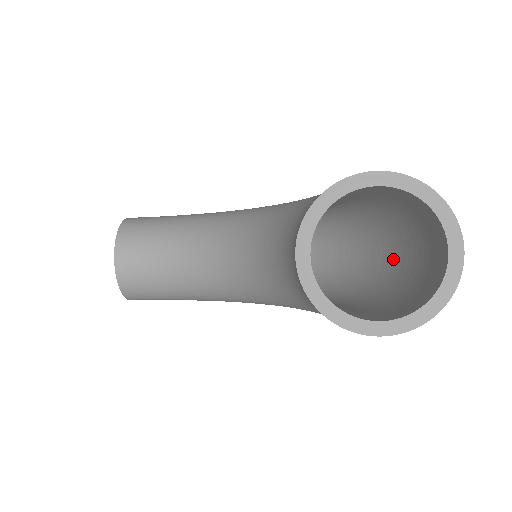
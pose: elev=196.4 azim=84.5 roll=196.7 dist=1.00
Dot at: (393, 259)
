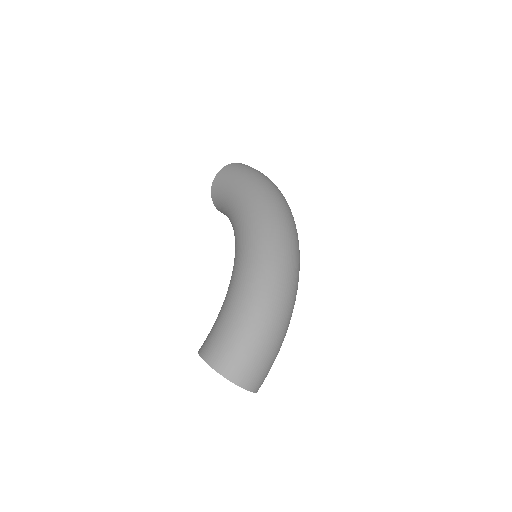
Dot at: occluded
